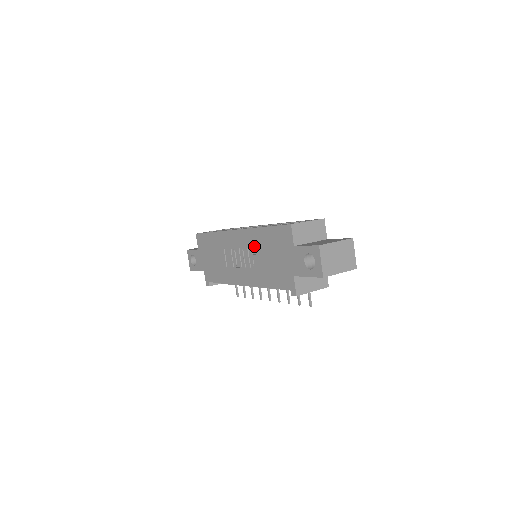
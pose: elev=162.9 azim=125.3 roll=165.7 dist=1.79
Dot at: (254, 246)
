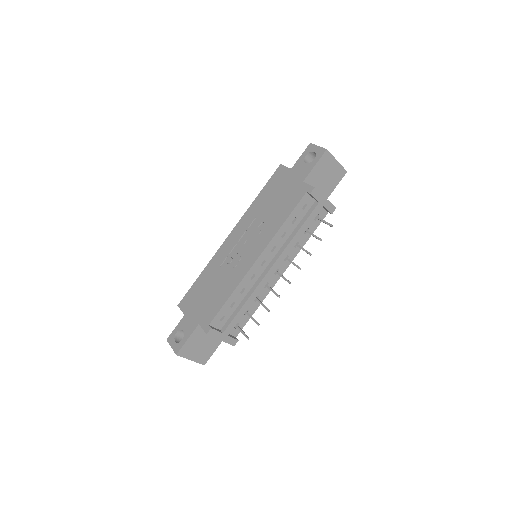
Dot at: (254, 218)
